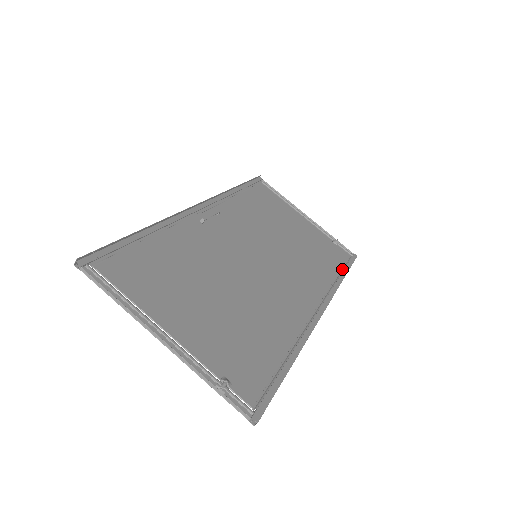
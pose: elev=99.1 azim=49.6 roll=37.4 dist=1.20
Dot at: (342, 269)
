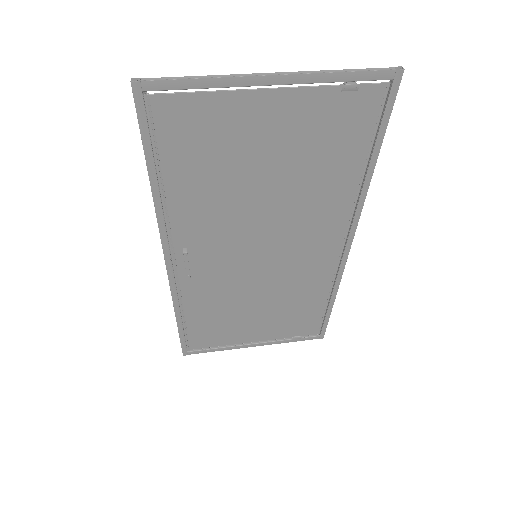
Dot at: (324, 311)
